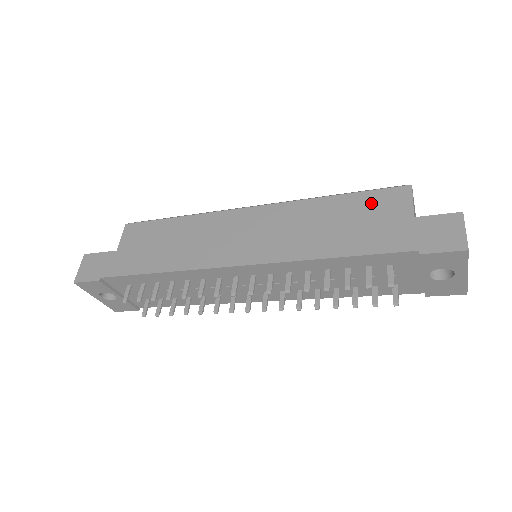
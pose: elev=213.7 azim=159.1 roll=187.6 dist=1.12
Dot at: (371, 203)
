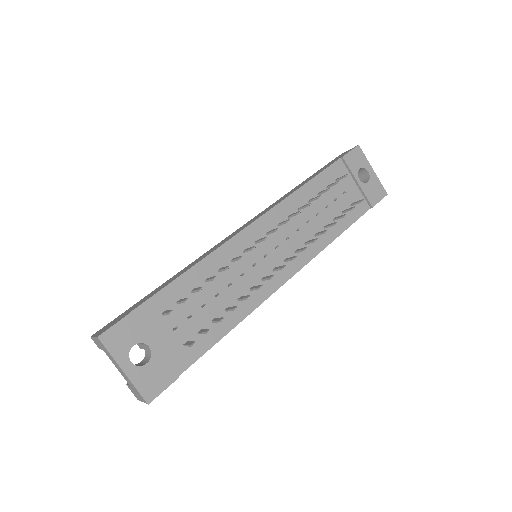
Dot at: occluded
